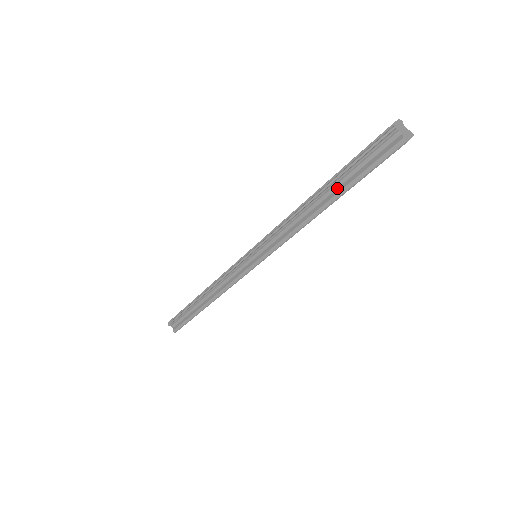
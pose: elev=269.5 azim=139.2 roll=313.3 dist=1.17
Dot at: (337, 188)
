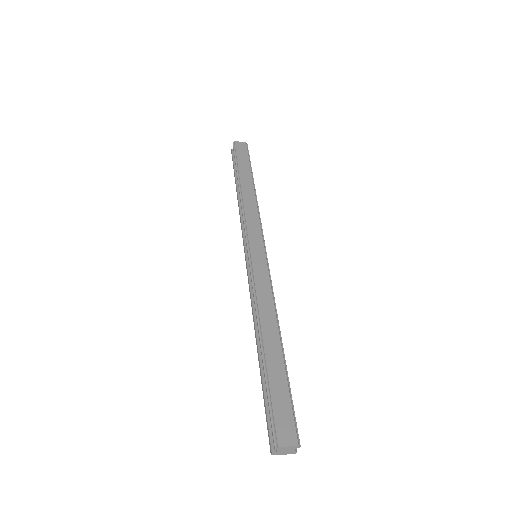
Dot at: occluded
